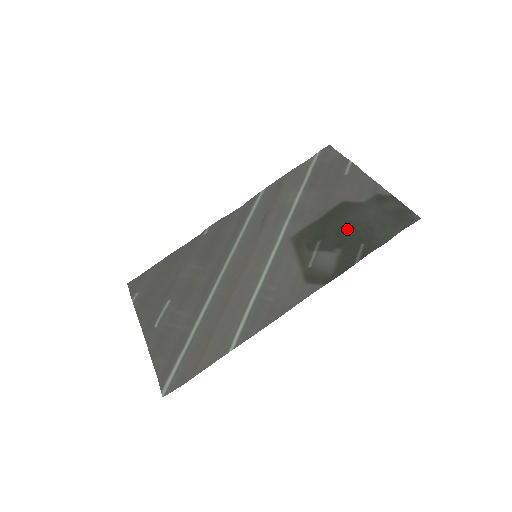
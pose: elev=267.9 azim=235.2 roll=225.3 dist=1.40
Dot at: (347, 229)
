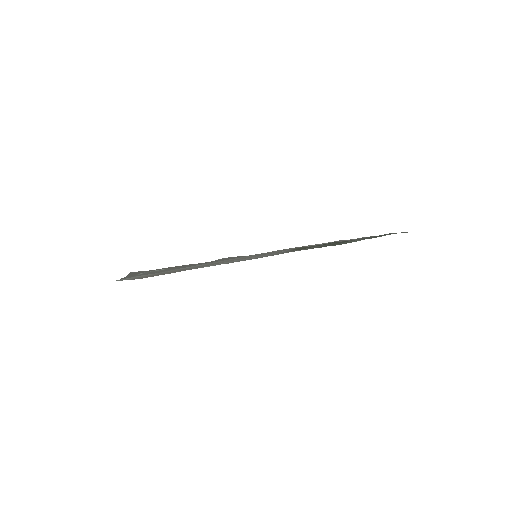
Dot at: occluded
